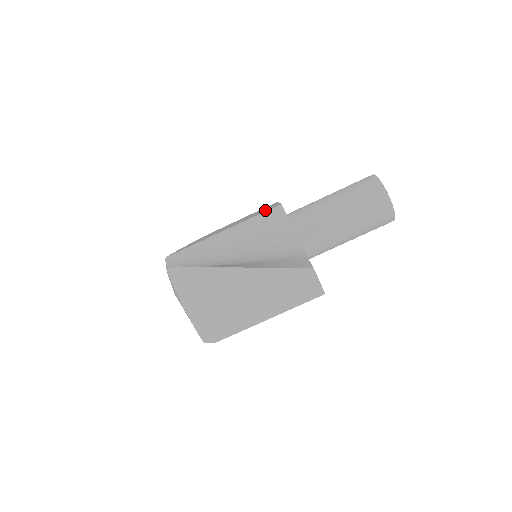
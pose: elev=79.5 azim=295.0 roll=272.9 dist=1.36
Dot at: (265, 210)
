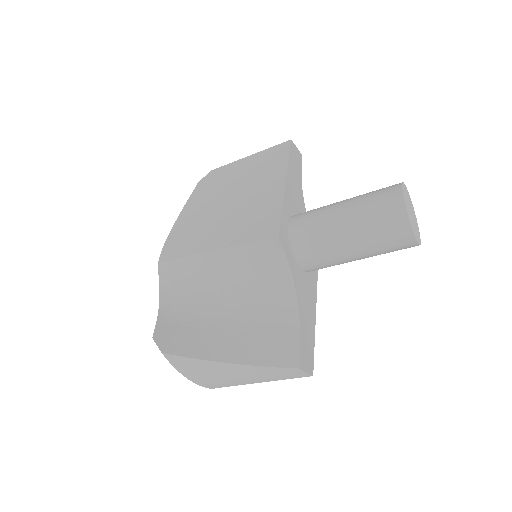
Dot at: (263, 220)
